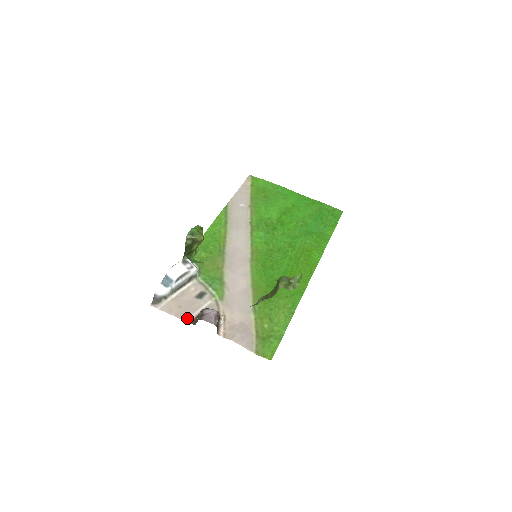
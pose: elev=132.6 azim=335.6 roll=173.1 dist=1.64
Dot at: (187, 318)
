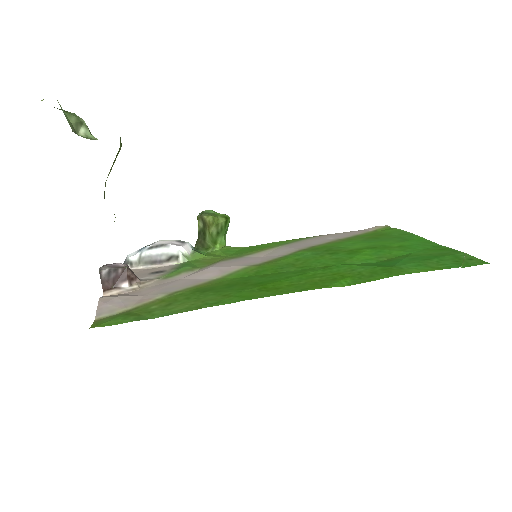
Dot at: occluded
